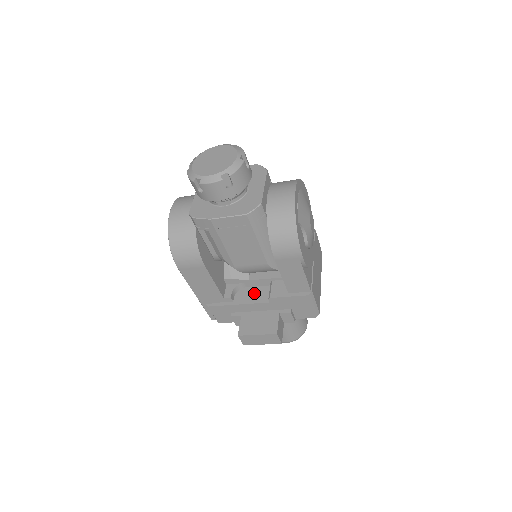
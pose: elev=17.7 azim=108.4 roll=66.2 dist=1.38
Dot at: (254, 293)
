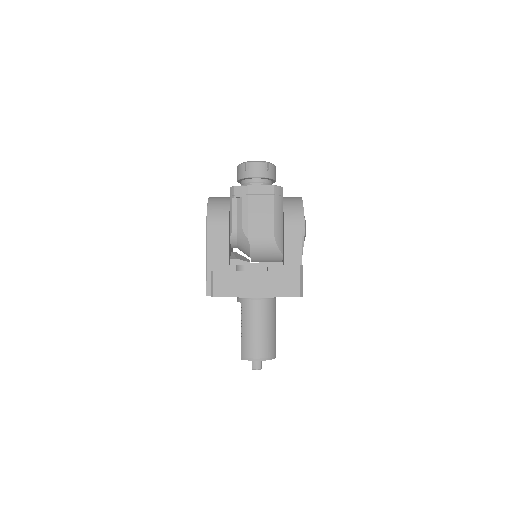
Dot at: occluded
